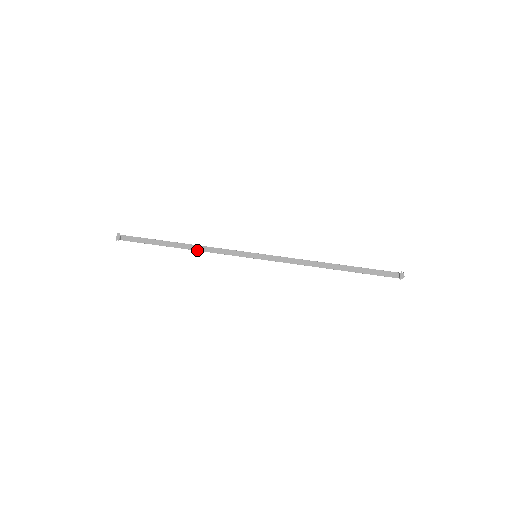
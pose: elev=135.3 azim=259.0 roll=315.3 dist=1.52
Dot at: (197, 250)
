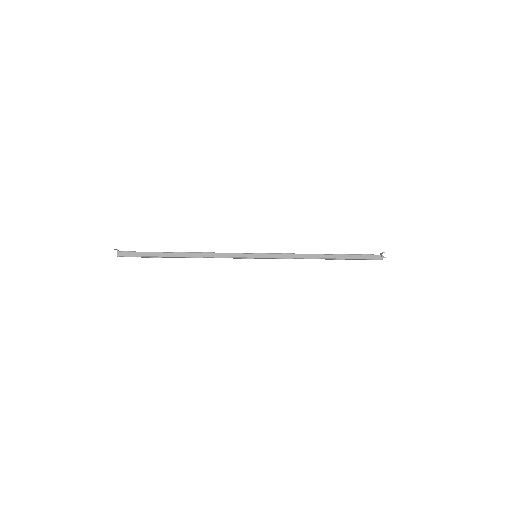
Dot at: (199, 252)
